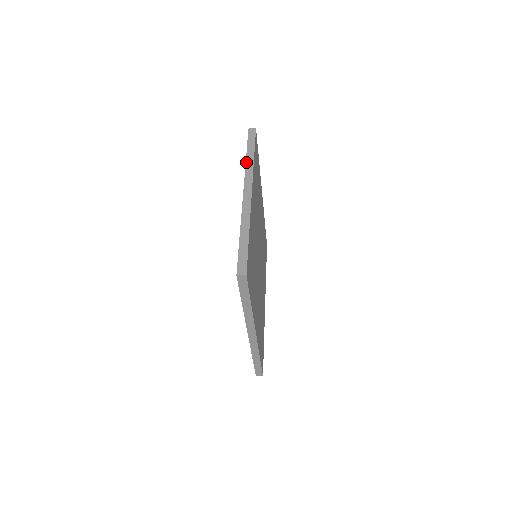
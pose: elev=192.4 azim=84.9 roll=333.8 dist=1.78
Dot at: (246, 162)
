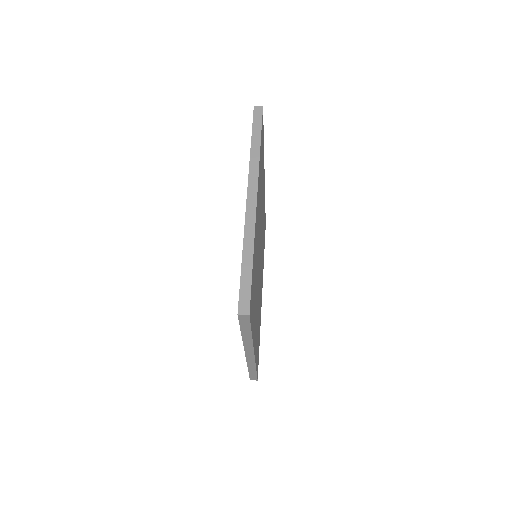
Dot at: (243, 341)
